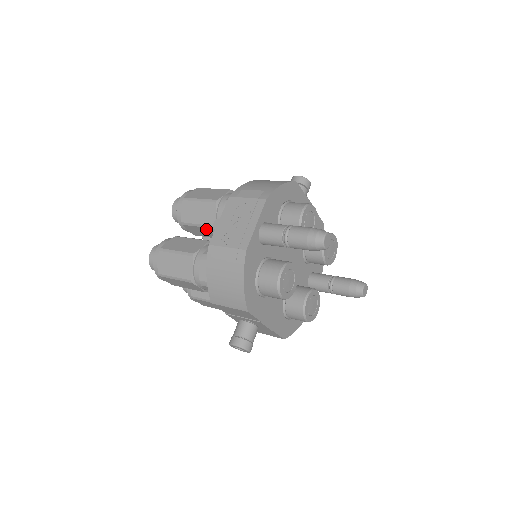
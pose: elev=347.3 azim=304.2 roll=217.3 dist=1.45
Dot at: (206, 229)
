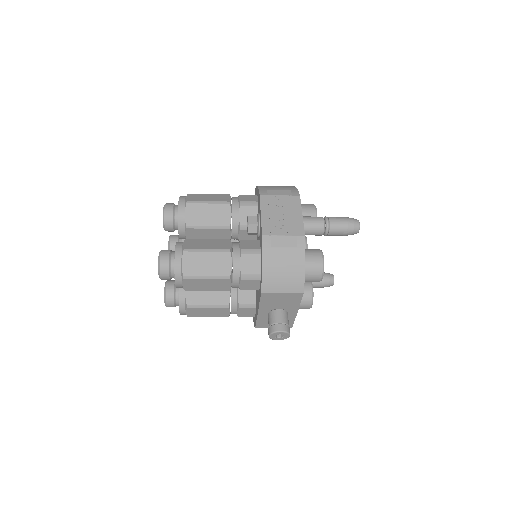
Dot at: (215, 231)
